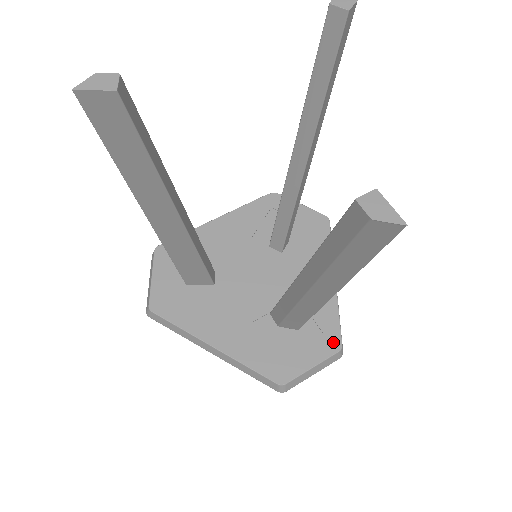
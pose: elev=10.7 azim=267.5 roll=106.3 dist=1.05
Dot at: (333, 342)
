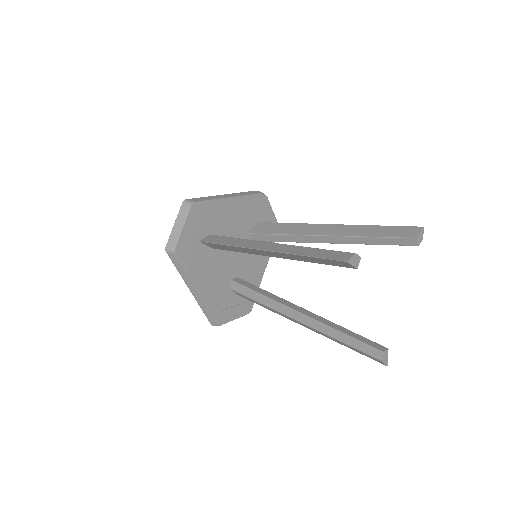
Dot at: (249, 308)
